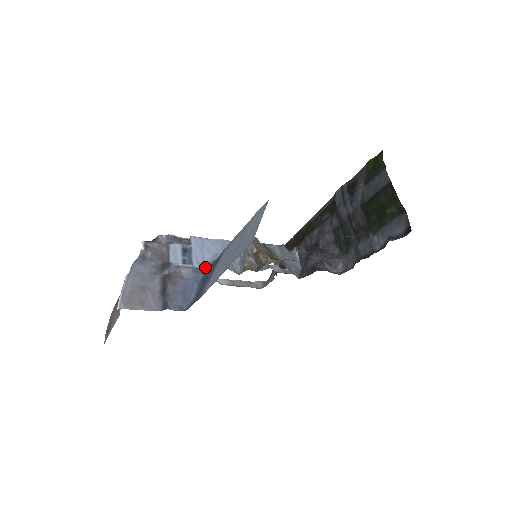
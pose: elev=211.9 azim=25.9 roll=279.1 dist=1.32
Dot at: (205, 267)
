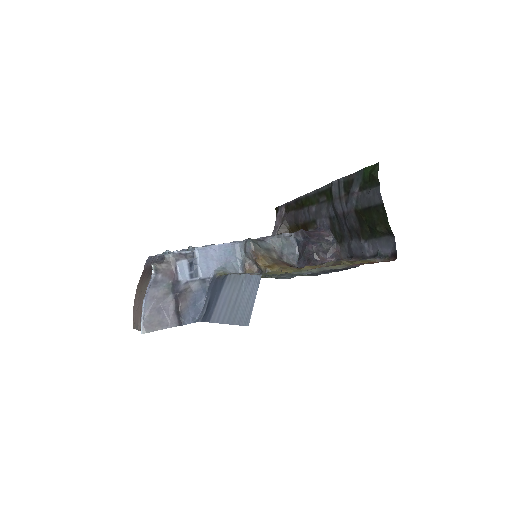
Dot at: (210, 276)
